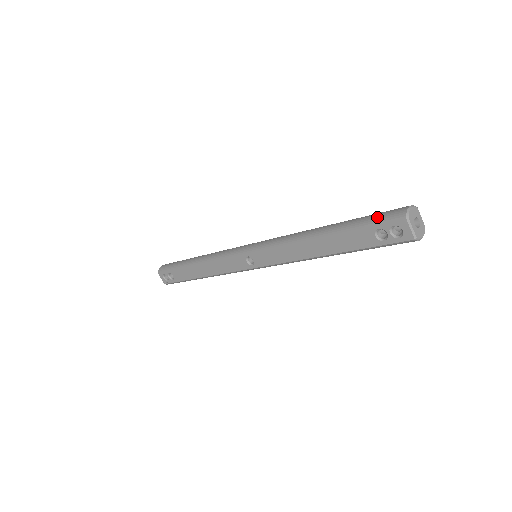
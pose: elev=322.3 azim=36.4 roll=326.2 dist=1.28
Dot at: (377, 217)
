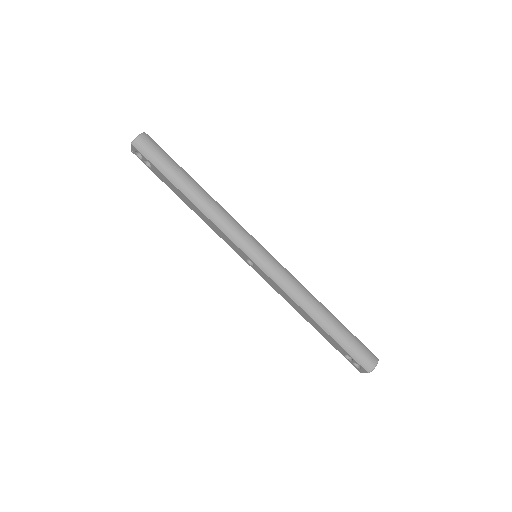
Dot at: (357, 354)
